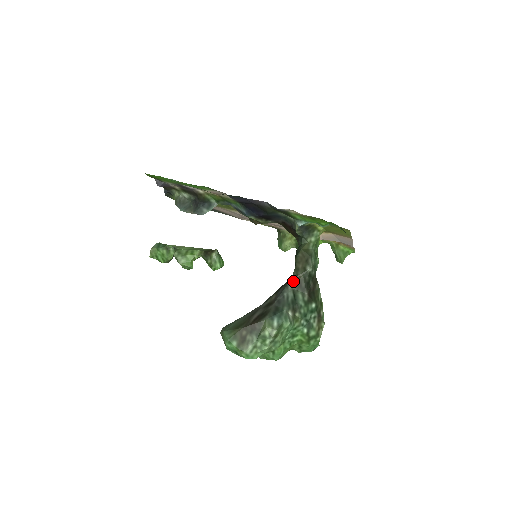
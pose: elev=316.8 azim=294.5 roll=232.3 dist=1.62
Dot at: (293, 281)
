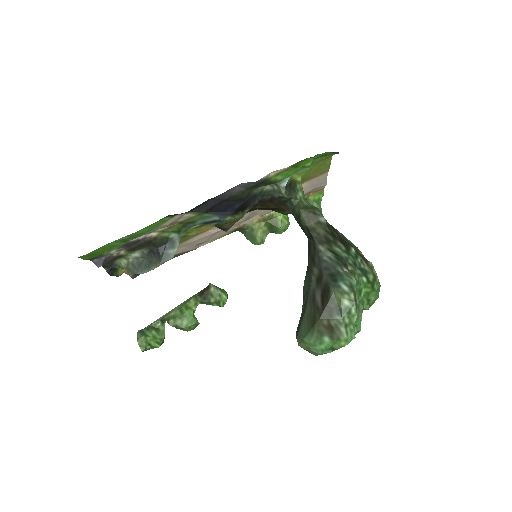
Dot at: (319, 242)
